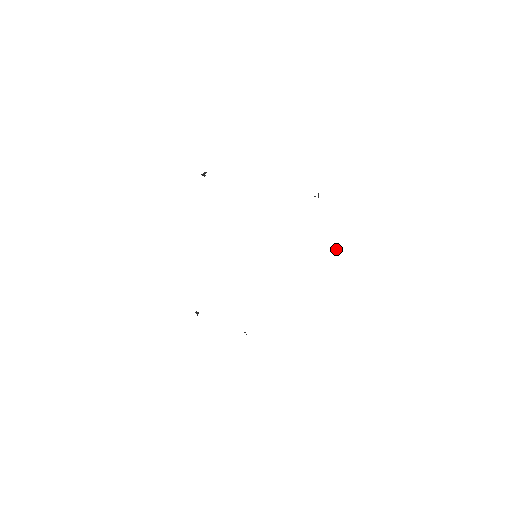
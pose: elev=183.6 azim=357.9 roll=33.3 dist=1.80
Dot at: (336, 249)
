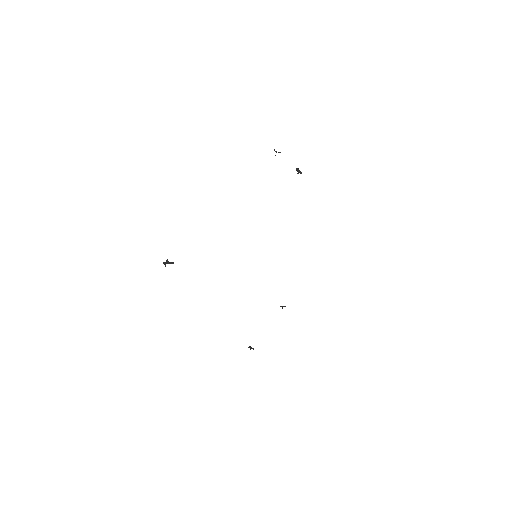
Dot at: (297, 169)
